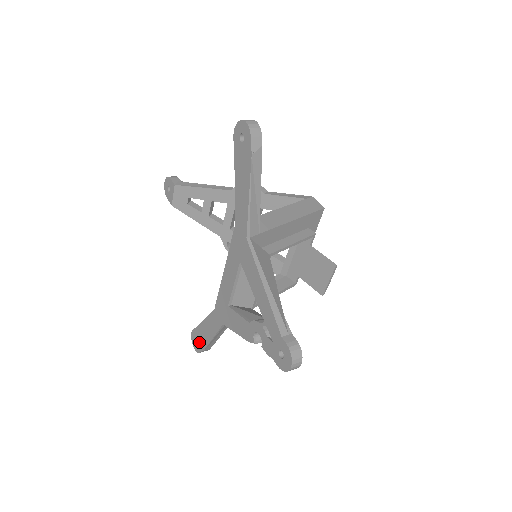
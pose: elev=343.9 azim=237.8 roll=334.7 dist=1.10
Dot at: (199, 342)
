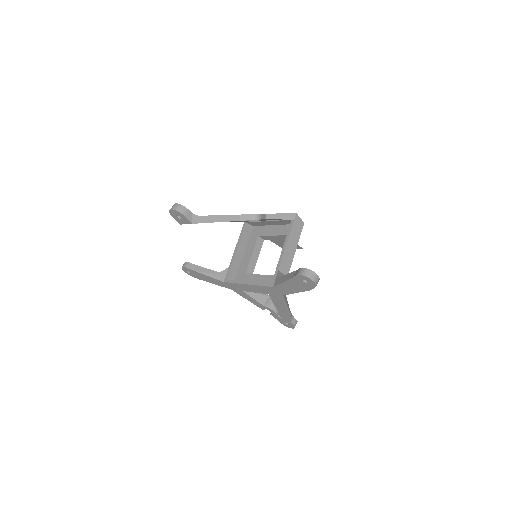
Dot at: (194, 275)
